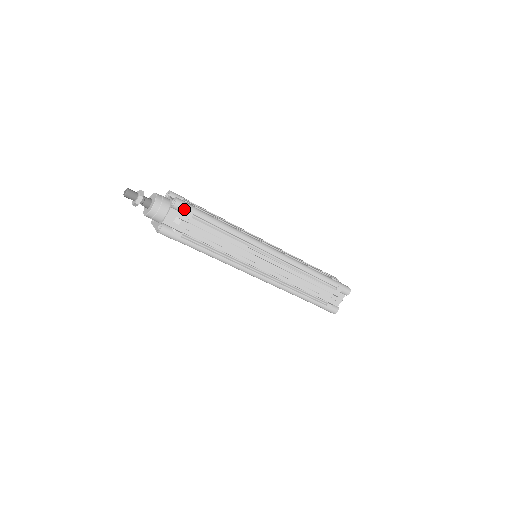
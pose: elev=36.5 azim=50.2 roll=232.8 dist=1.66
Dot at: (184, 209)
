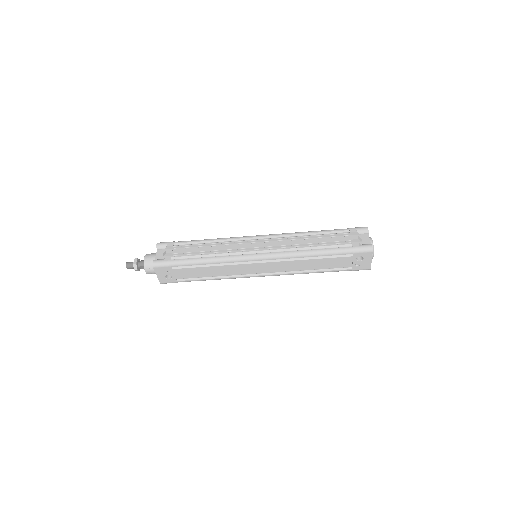
Dot at: (165, 244)
